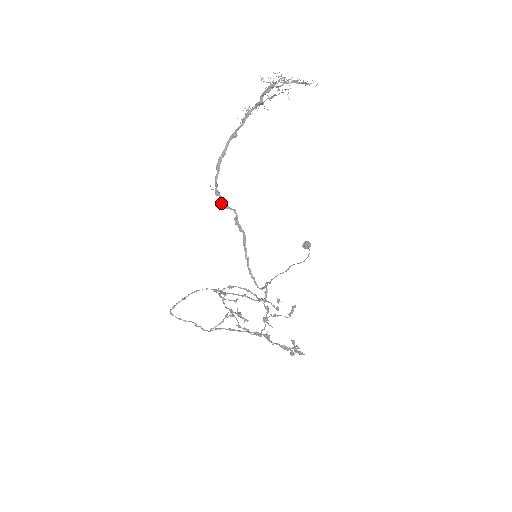
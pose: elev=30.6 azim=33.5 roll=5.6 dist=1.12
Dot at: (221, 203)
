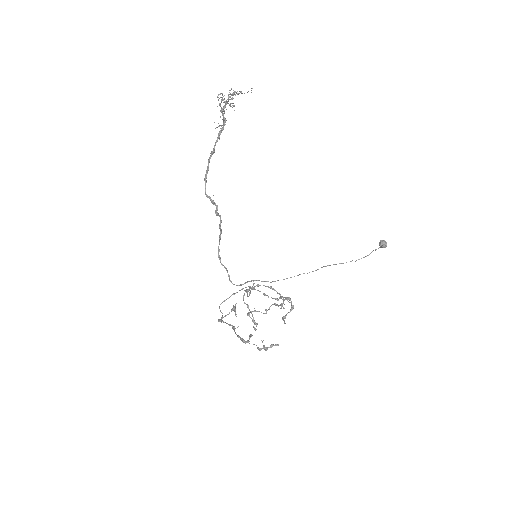
Dot at: (215, 211)
